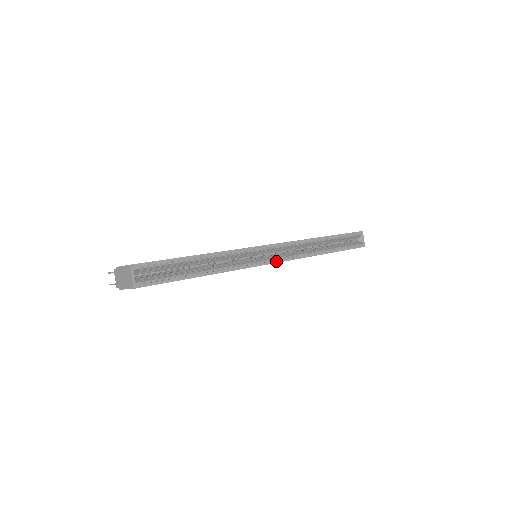
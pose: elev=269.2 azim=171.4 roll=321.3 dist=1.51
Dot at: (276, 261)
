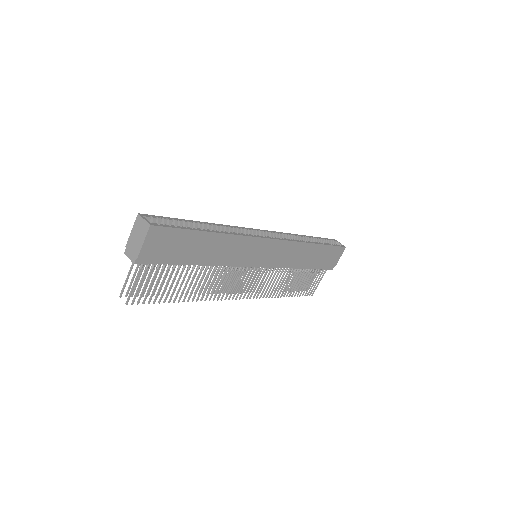
Dot at: (274, 238)
